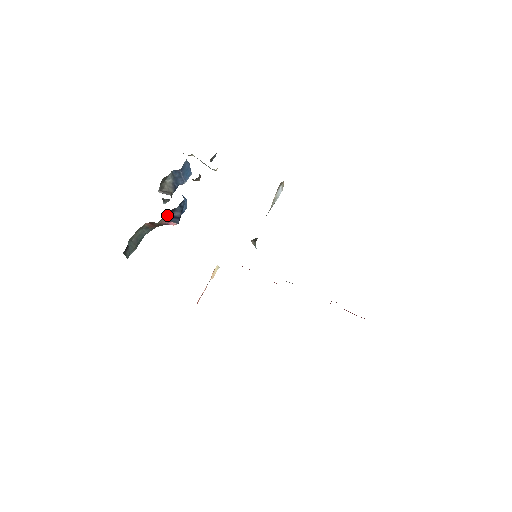
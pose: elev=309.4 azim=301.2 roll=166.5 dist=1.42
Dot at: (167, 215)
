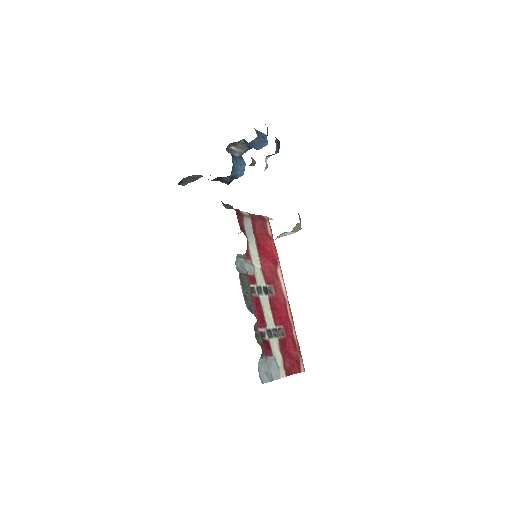
Dot at: (212, 180)
